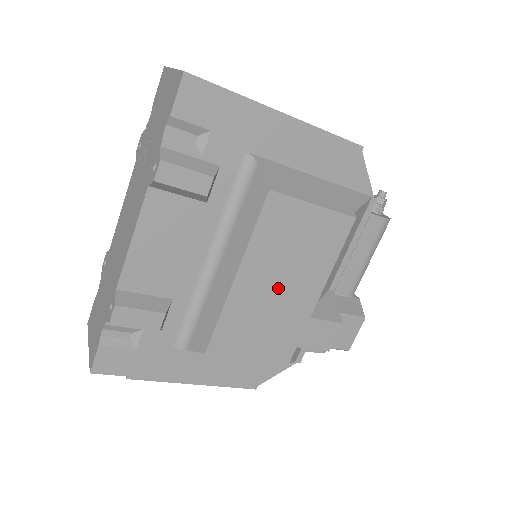
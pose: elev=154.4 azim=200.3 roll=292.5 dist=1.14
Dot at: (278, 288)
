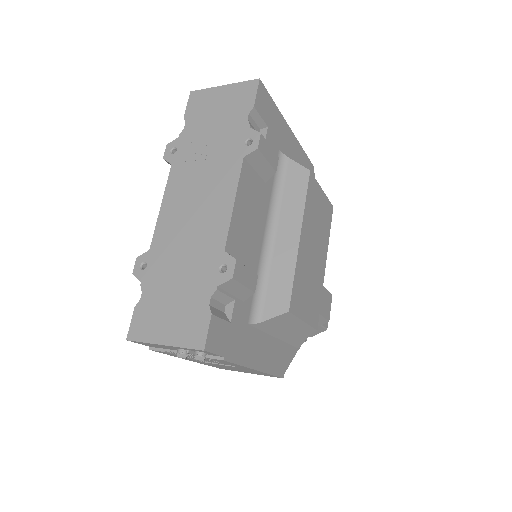
Dot at: (313, 254)
